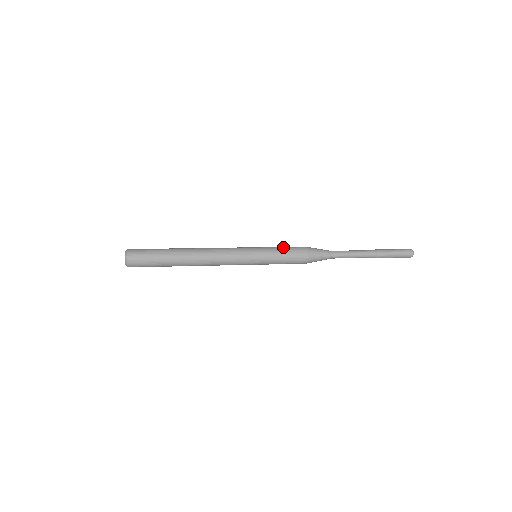
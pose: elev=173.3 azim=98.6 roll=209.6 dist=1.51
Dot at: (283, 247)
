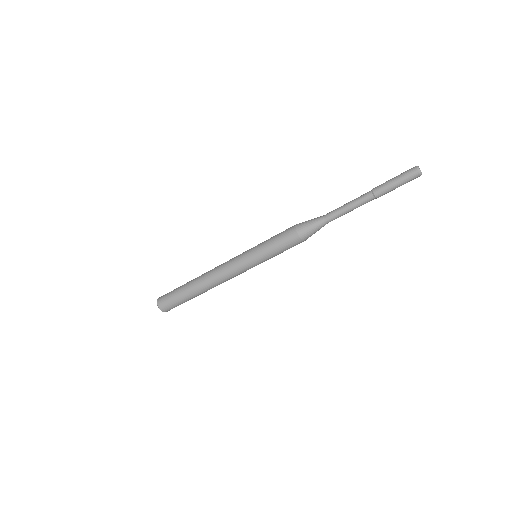
Dot at: occluded
